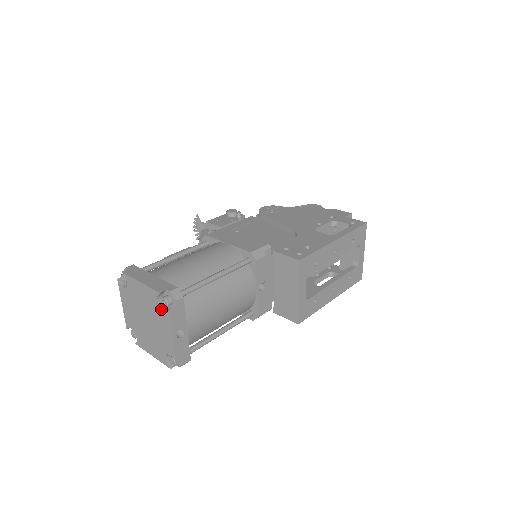
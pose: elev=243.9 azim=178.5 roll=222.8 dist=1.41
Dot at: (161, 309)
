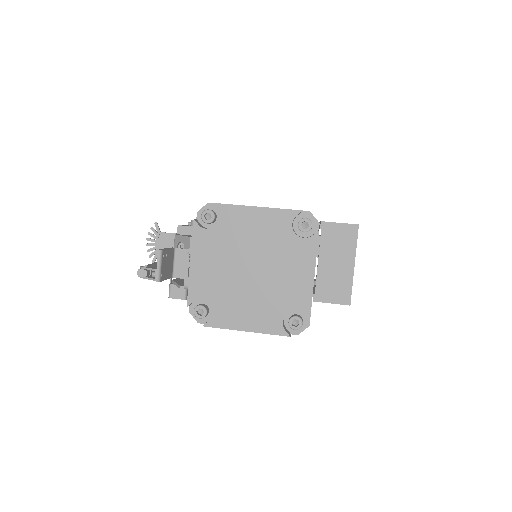
Dot at: (298, 236)
